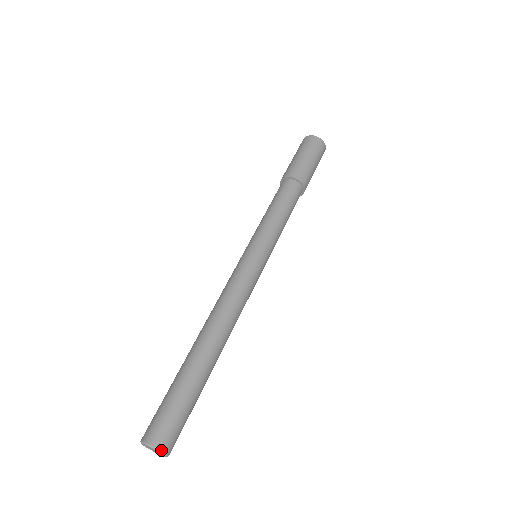
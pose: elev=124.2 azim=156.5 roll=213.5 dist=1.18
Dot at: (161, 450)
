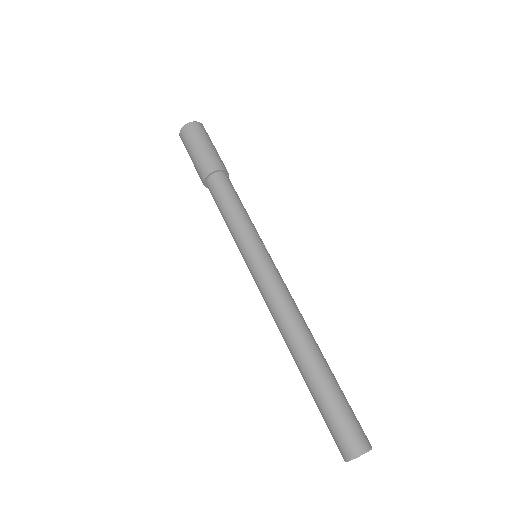
Dot at: (371, 447)
